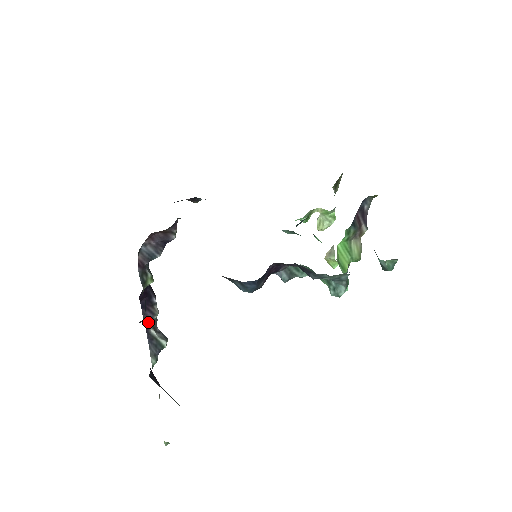
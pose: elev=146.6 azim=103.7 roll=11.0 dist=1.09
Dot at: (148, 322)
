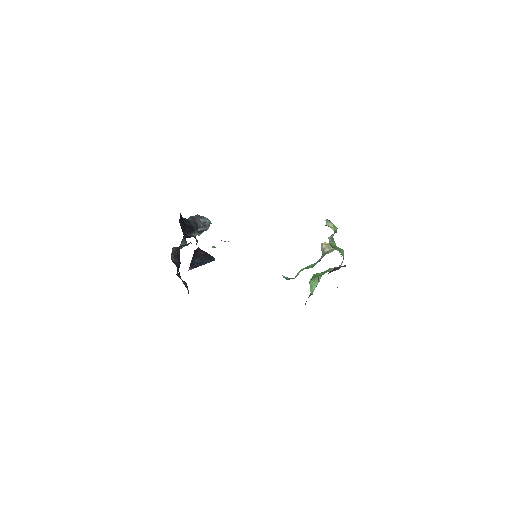
Dot at: occluded
